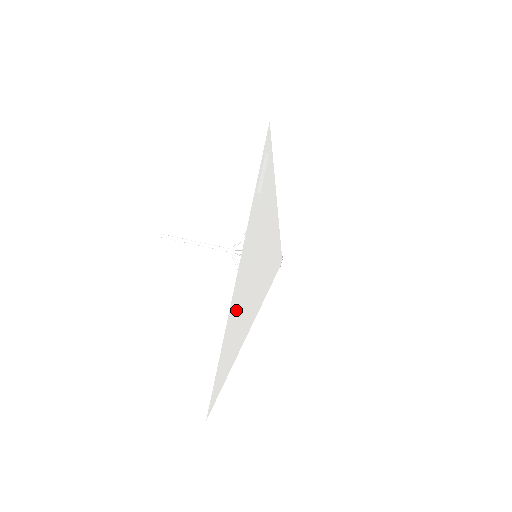
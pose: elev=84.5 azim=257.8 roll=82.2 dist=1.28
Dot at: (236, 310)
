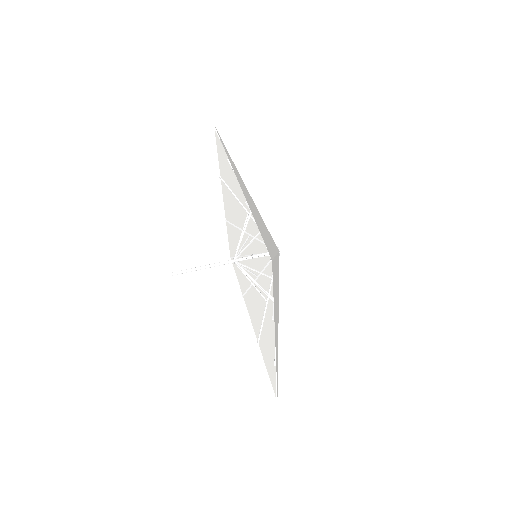
Dot at: (249, 204)
